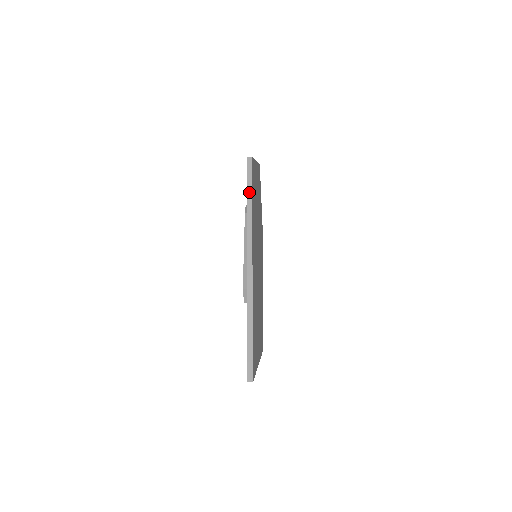
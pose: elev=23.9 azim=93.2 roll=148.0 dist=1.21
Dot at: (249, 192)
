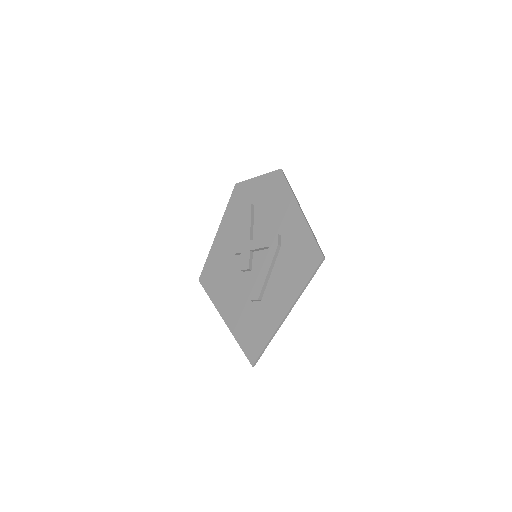
Dot at: occluded
